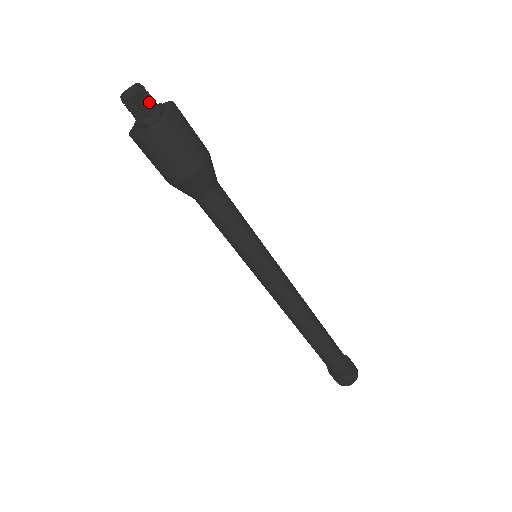
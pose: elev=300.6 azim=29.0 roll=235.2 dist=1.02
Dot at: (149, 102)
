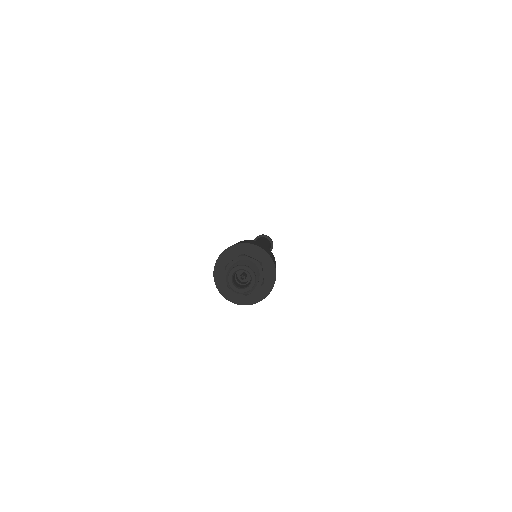
Dot at: occluded
